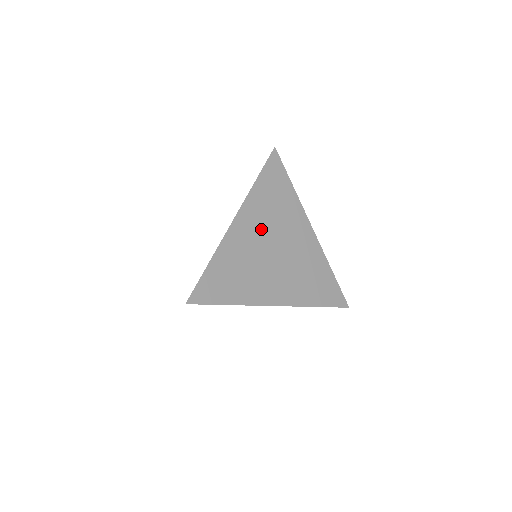
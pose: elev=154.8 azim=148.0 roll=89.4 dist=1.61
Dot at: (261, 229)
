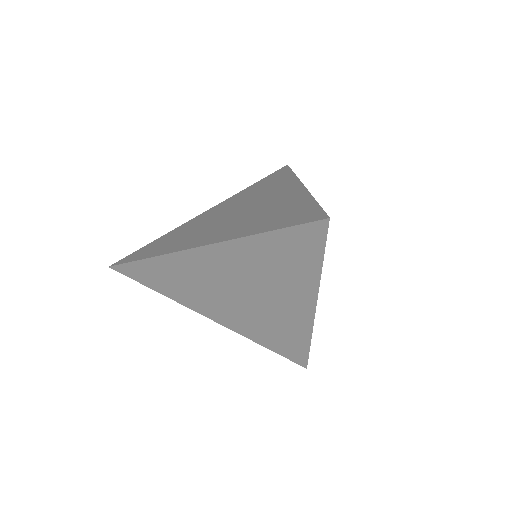
Dot at: (234, 272)
